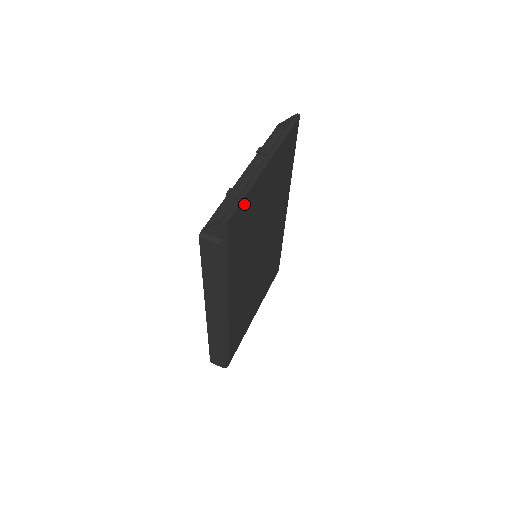
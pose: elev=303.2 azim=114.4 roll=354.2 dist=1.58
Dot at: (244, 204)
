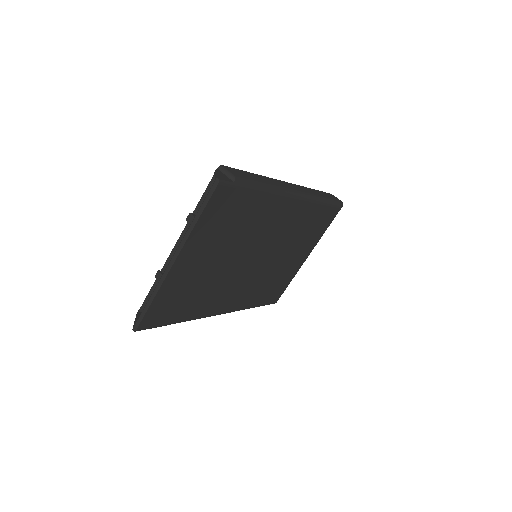
Dot at: (157, 304)
